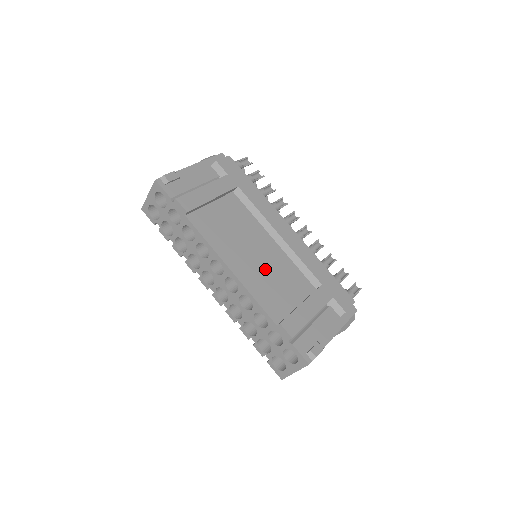
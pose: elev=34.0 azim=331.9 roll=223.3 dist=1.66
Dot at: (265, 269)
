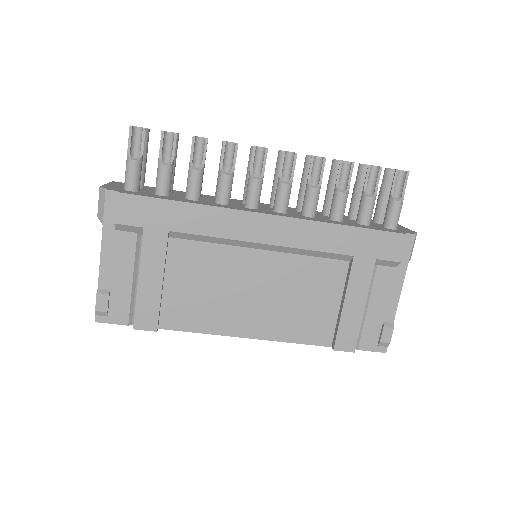
Dot at: (279, 299)
